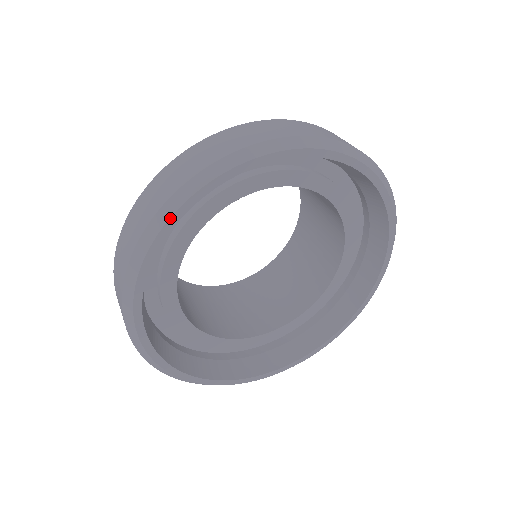
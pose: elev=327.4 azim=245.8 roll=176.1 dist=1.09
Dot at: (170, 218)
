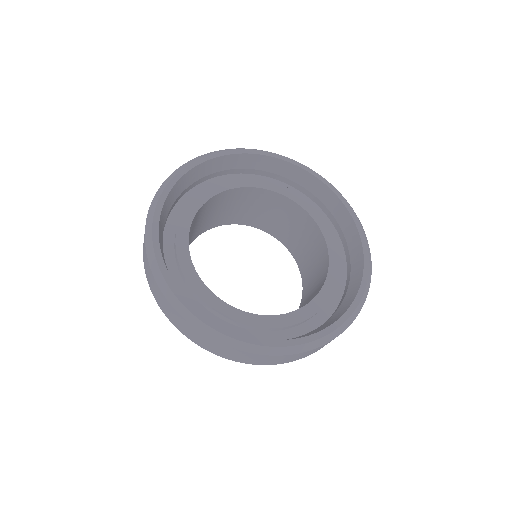
Dot at: (188, 165)
